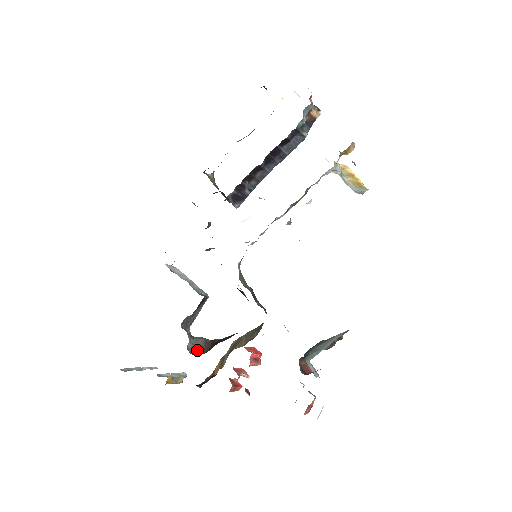
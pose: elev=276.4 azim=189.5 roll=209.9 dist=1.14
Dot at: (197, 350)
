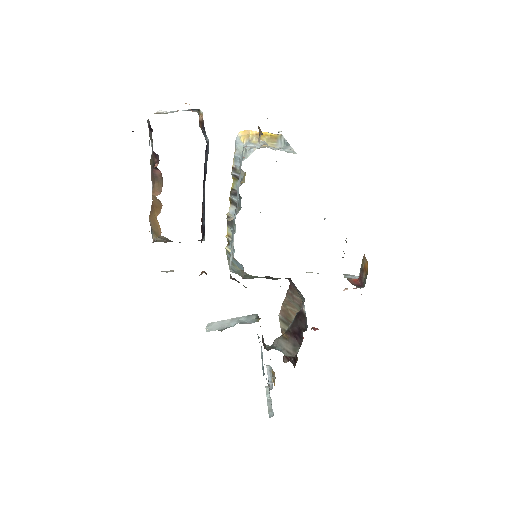
Dot at: (292, 350)
